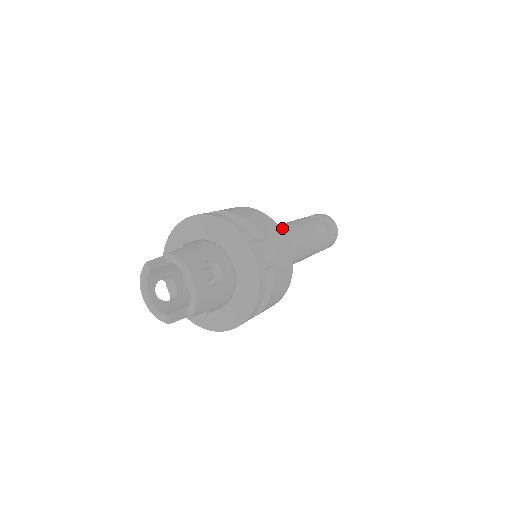
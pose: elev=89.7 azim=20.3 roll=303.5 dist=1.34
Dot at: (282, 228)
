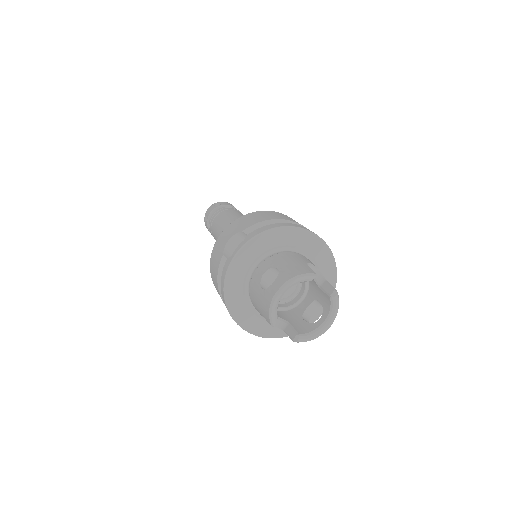
Dot at: occluded
